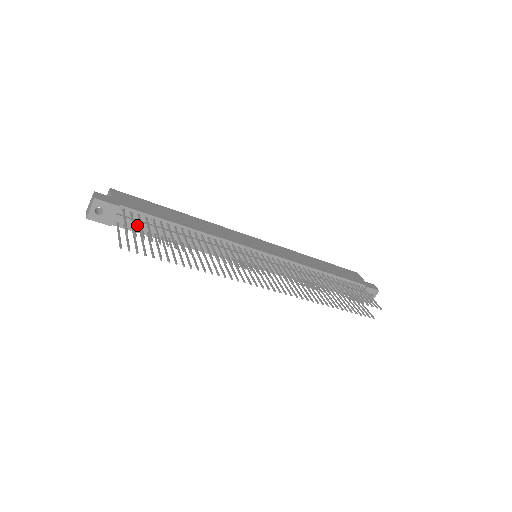
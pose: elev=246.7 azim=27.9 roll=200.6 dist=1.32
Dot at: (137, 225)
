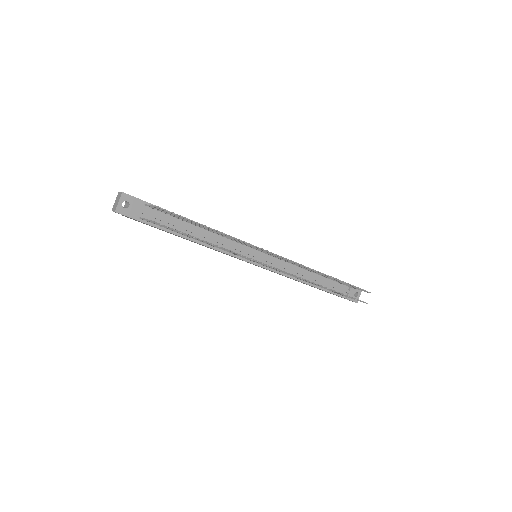
Dot at: (157, 220)
